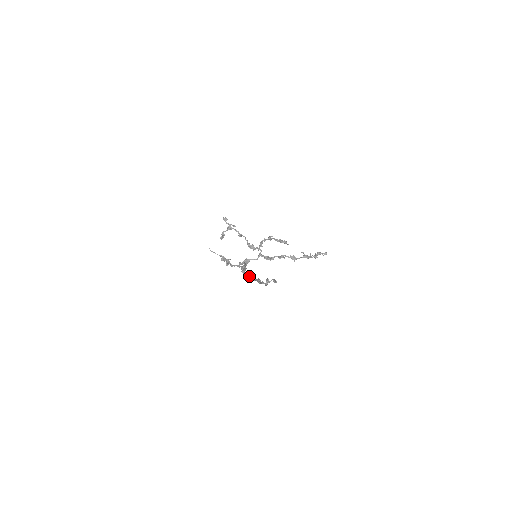
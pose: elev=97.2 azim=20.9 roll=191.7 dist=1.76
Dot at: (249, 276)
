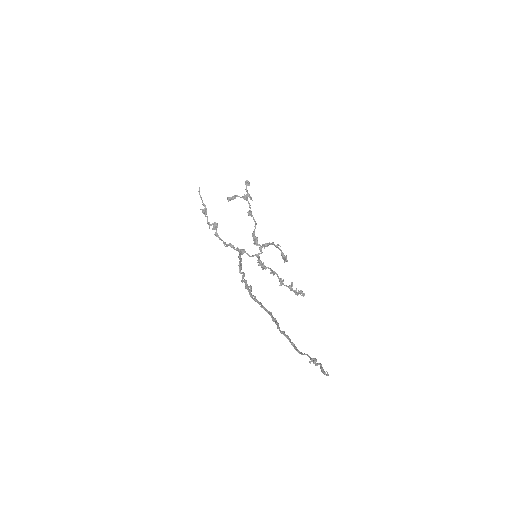
Dot at: occluded
